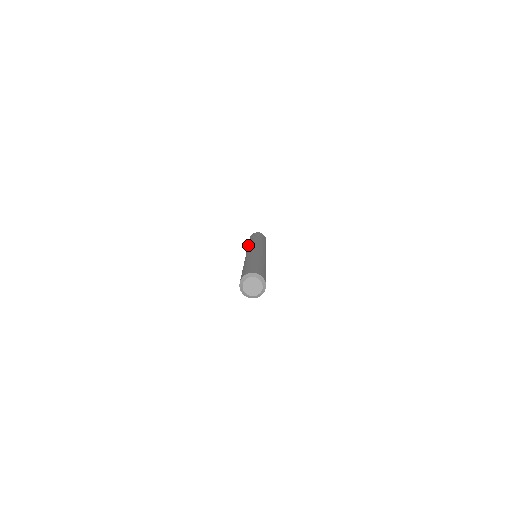
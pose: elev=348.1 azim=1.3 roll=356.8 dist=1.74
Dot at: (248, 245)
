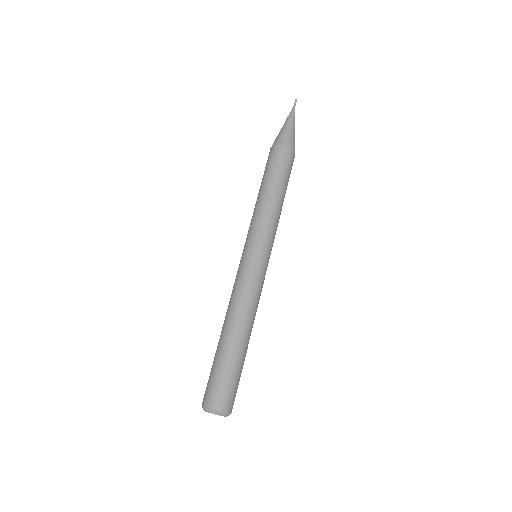
Dot at: (263, 215)
